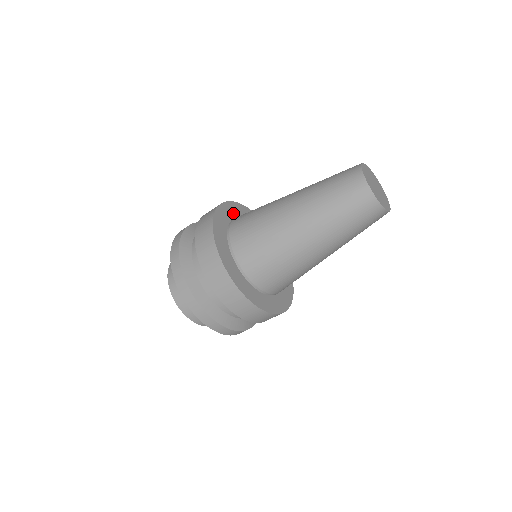
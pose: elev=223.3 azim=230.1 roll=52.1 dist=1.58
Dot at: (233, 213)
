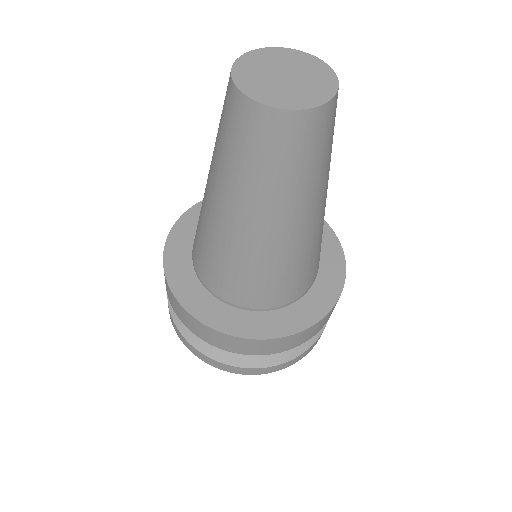
Dot at: (196, 224)
